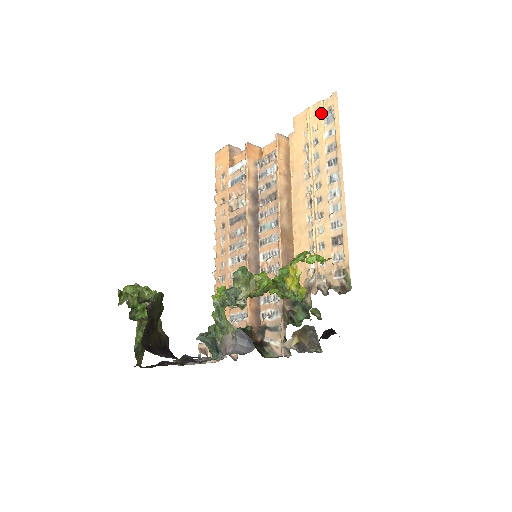
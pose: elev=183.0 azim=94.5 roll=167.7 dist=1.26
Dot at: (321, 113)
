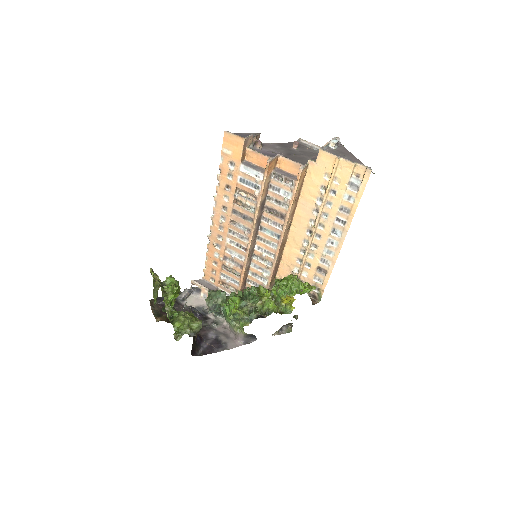
Dot at: (349, 175)
